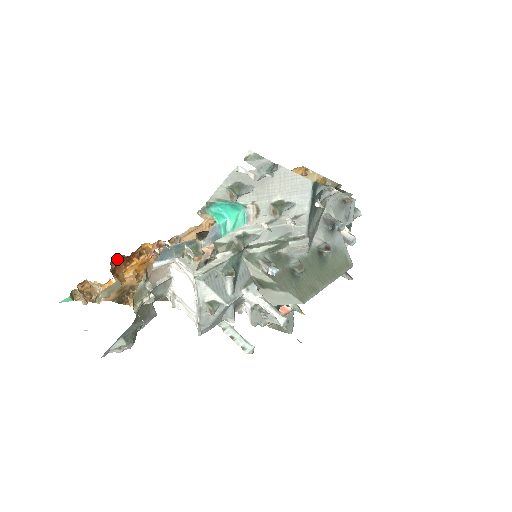
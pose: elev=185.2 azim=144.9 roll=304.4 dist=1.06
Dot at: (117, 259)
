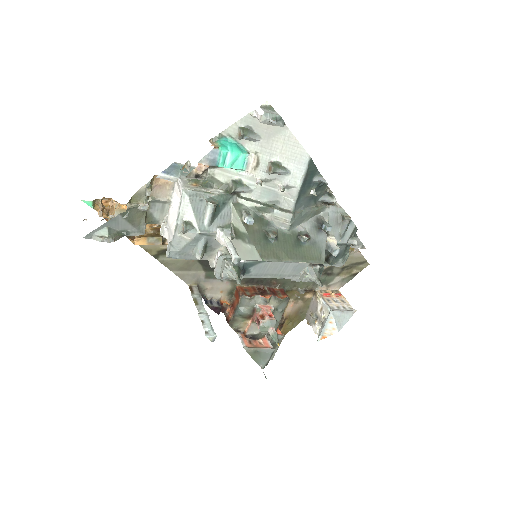
Dot at: occluded
